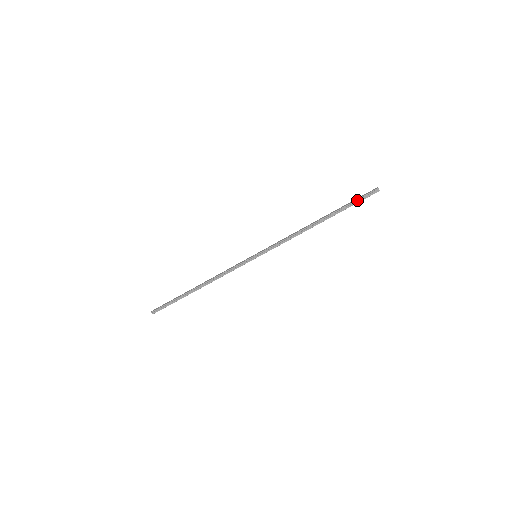
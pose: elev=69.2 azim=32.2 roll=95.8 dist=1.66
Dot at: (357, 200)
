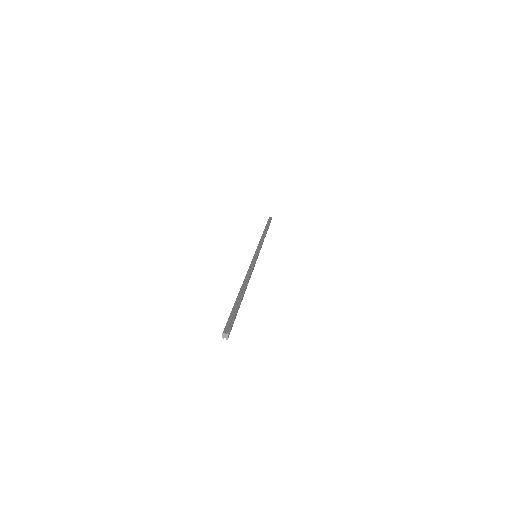
Dot at: (268, 221)
